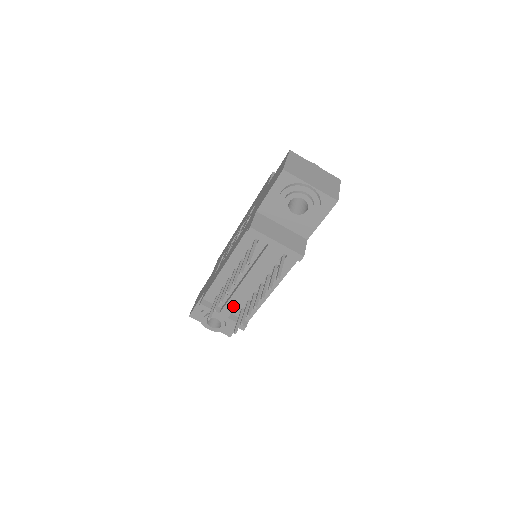
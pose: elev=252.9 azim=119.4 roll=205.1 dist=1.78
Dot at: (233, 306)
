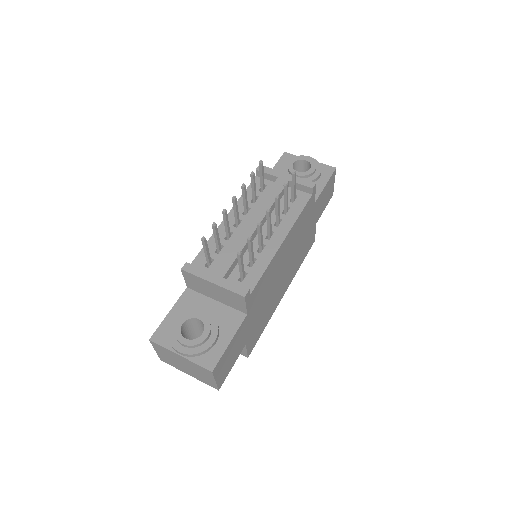
Dot at: (233, 257)
